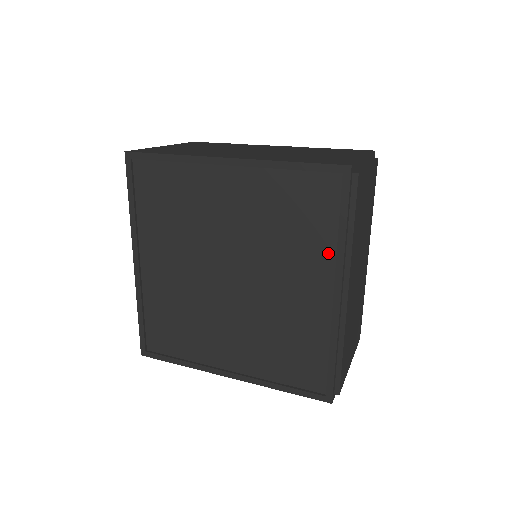
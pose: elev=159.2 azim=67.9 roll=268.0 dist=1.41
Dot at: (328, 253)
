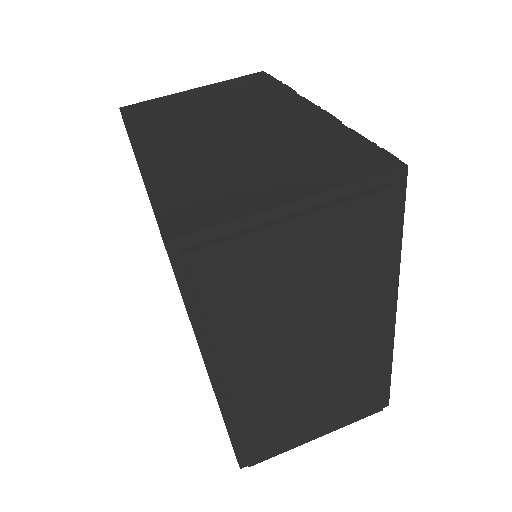
Dot at: occluded
